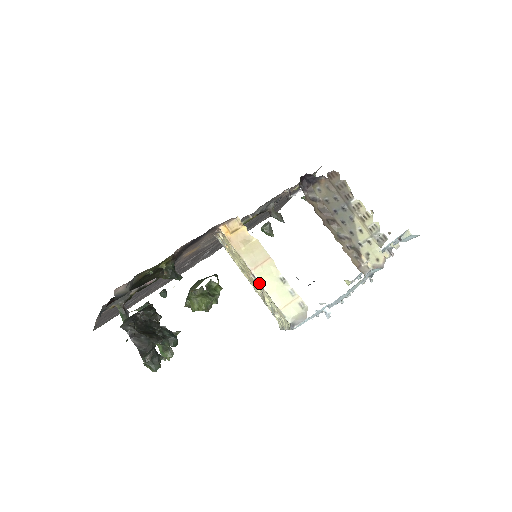
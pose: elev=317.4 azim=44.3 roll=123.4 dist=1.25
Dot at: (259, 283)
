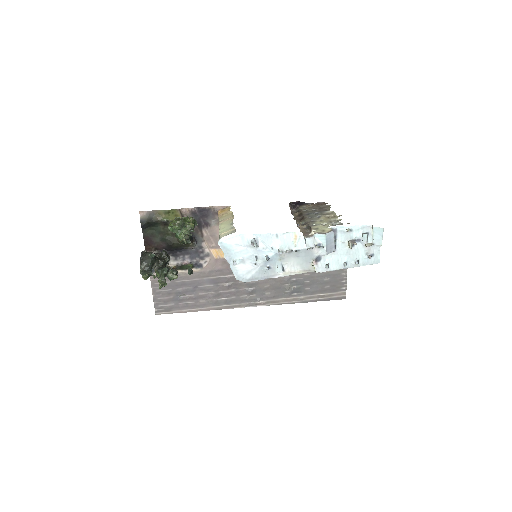
Dot at: occluded
